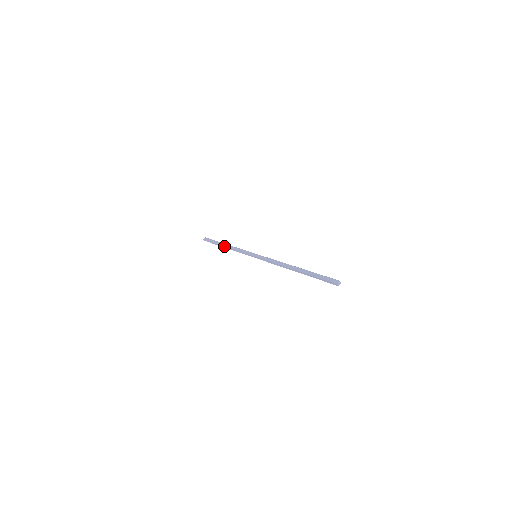
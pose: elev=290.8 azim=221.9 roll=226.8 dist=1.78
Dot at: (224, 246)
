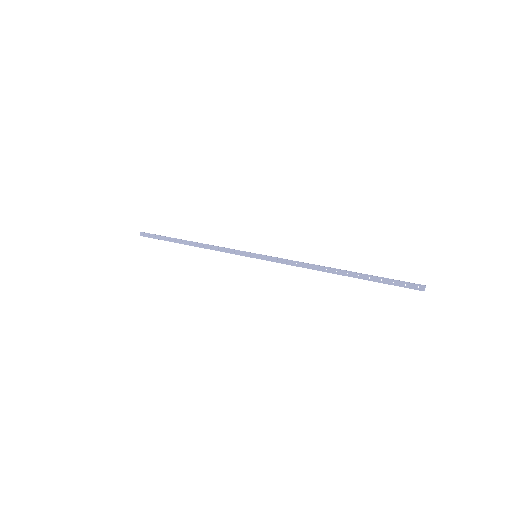
Dot at: occluded
